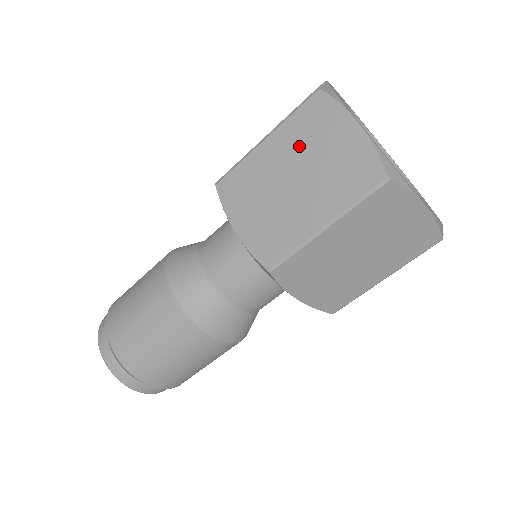
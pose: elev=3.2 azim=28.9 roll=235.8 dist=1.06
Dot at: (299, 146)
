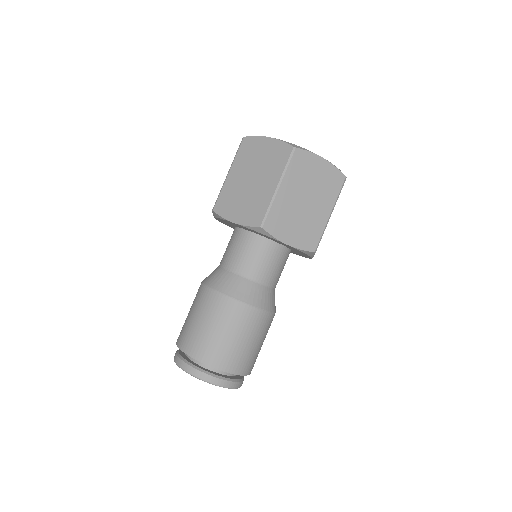
Dot at: (247, 164)
